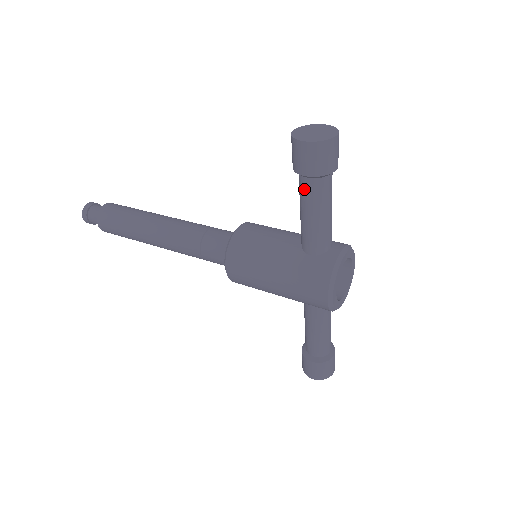
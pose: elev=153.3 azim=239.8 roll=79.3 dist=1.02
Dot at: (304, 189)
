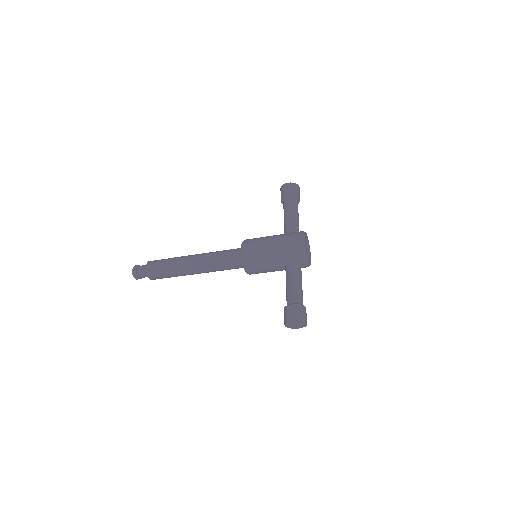
Dot at: (287, 203)
